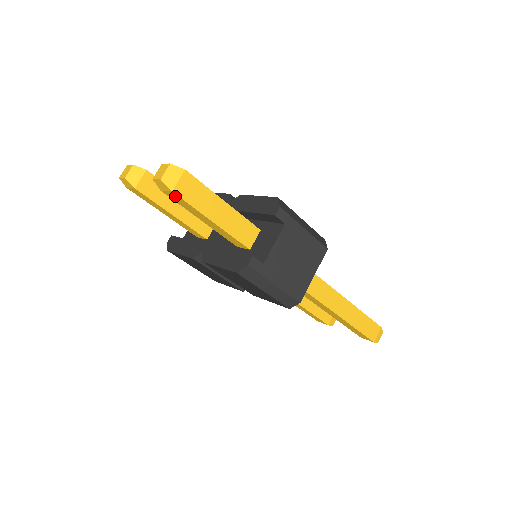
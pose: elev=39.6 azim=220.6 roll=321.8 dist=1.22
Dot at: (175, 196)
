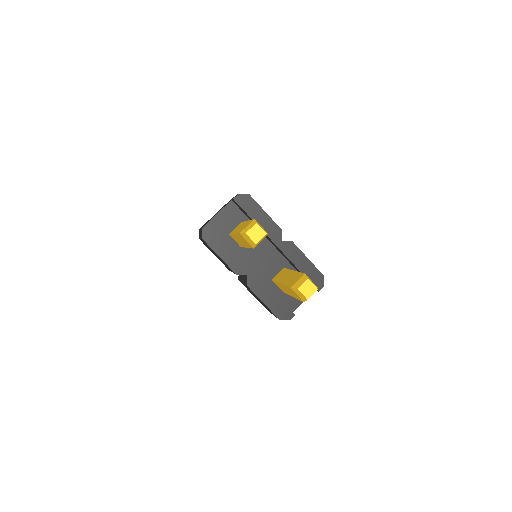
Dot at: (298, 297)
